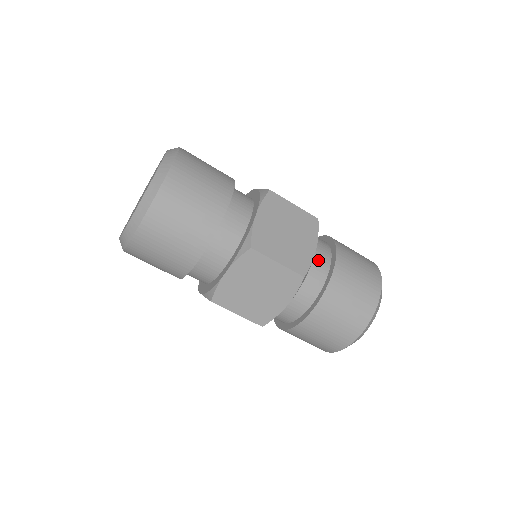
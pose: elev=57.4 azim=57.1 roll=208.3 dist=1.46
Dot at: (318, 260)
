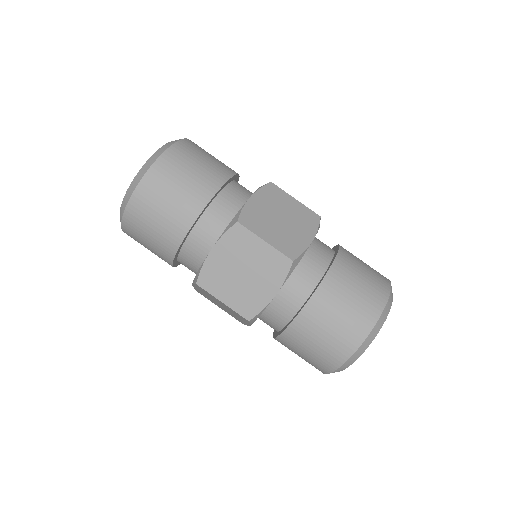
Dot at: (316, 256)
